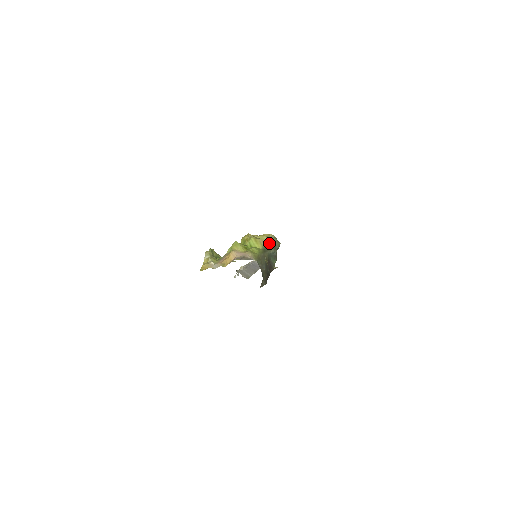
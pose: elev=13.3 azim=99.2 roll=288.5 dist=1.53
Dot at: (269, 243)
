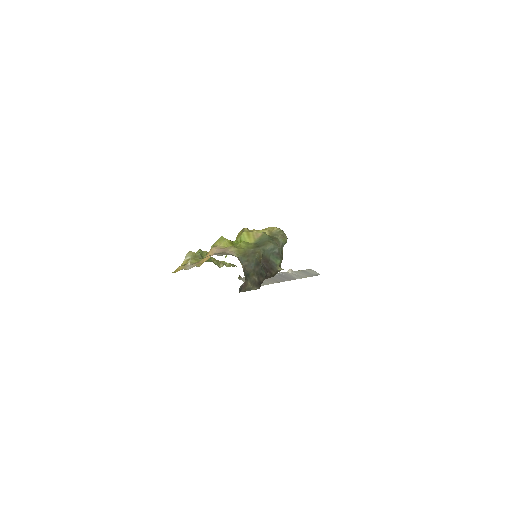
Dot at: (266, 236)
